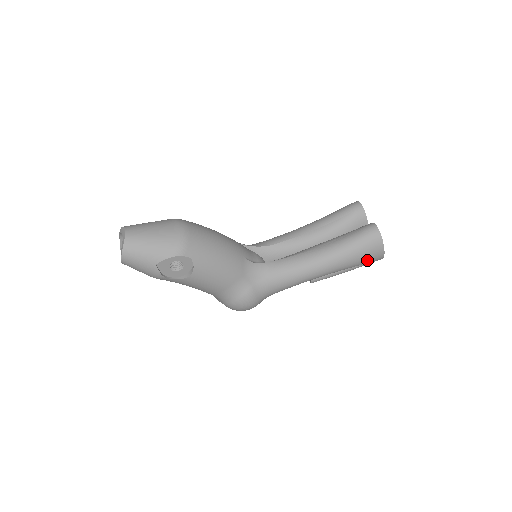
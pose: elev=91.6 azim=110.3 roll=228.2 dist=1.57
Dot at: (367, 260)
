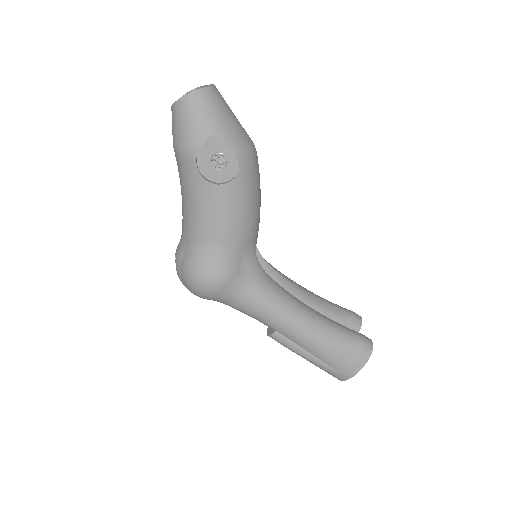
Dot at: (338, 364)
